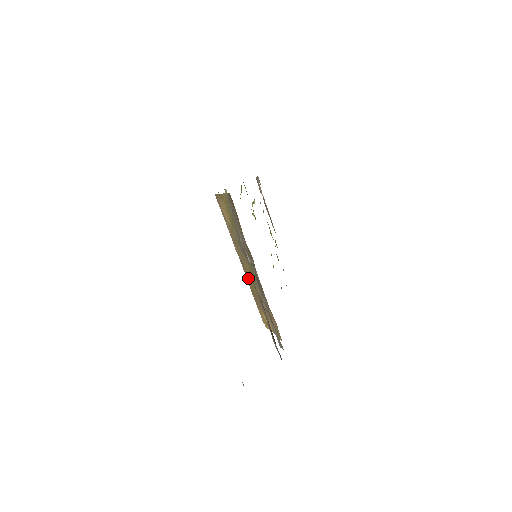
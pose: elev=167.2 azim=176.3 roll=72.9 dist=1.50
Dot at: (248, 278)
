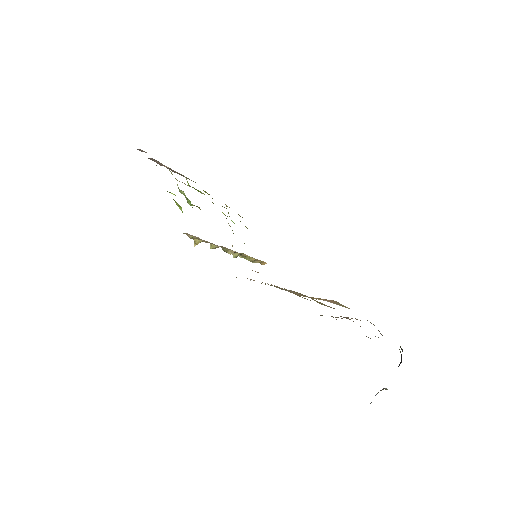
Dot at: occluded
